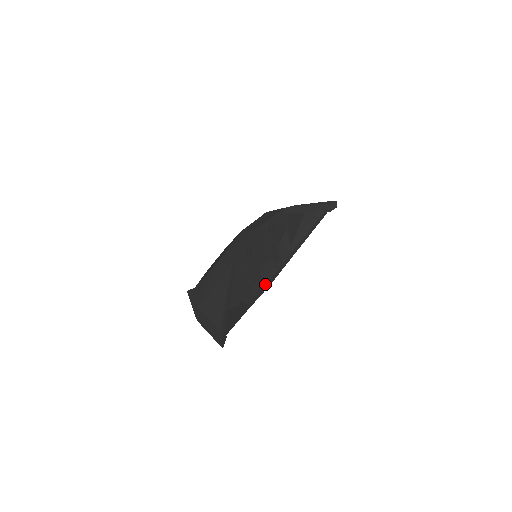
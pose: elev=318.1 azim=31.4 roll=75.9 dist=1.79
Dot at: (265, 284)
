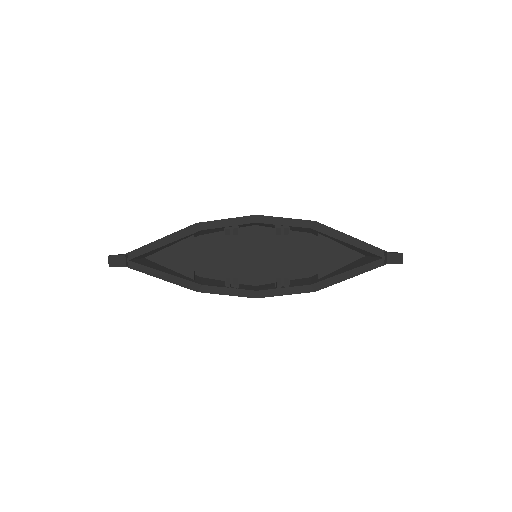
Dot at: (246, 289)
